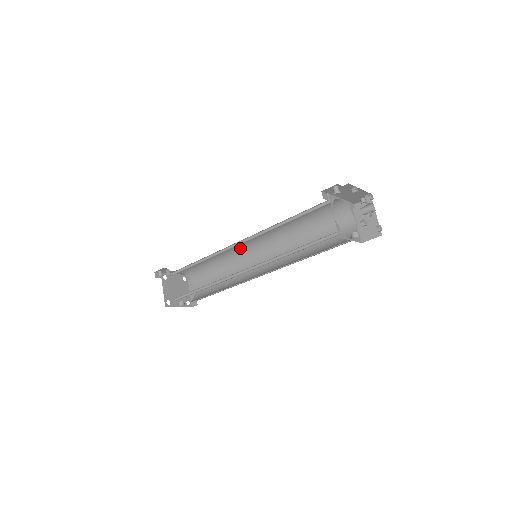
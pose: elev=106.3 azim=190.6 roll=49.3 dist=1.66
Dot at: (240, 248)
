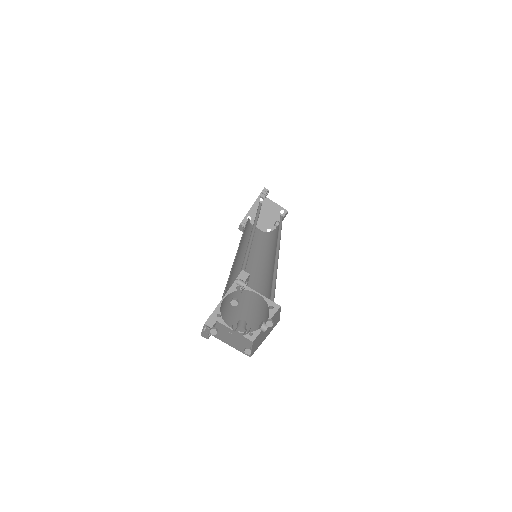
Dot at: occluded
